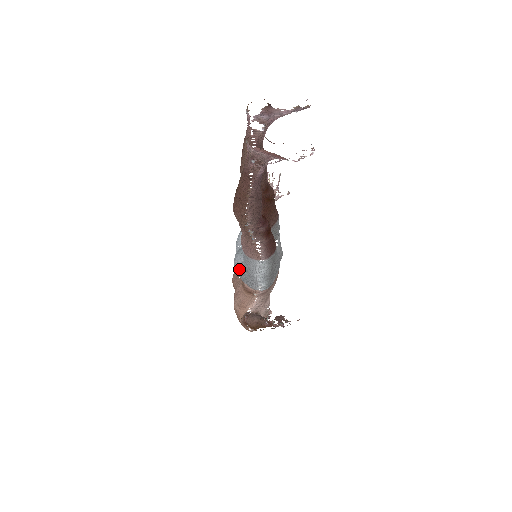
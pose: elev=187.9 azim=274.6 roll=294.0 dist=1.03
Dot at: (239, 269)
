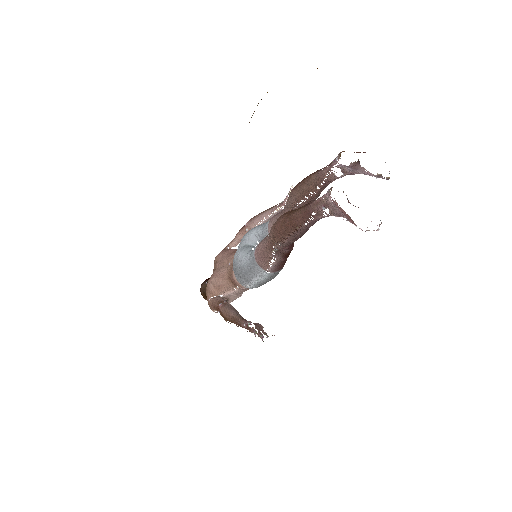
Dot at: (239, 264)
